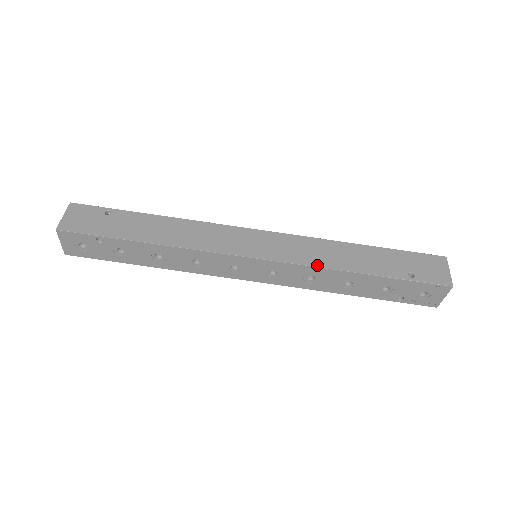
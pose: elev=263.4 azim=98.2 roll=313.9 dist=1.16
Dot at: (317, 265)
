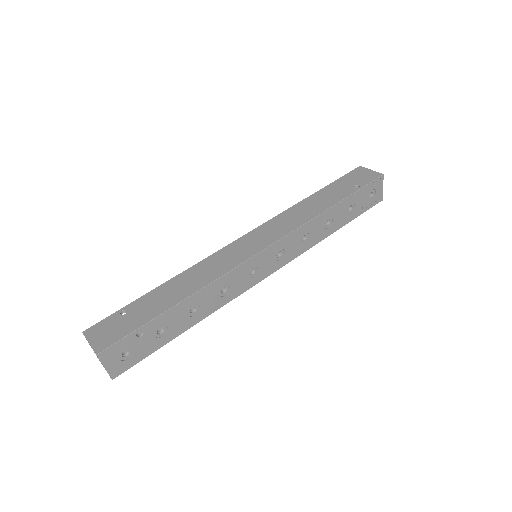
Dot at: (303, 223)
